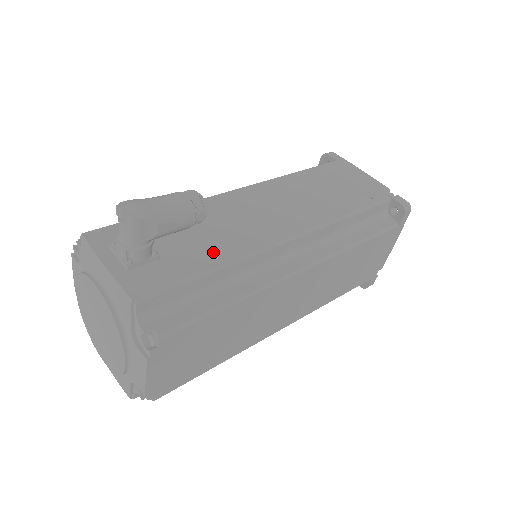
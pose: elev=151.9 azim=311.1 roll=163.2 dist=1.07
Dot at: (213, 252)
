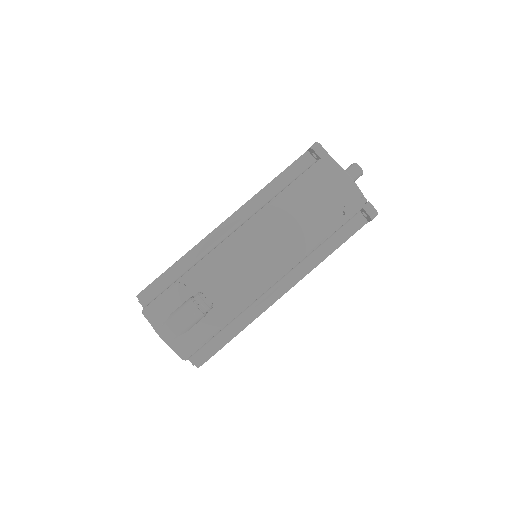
Dot at: (222, 312)
